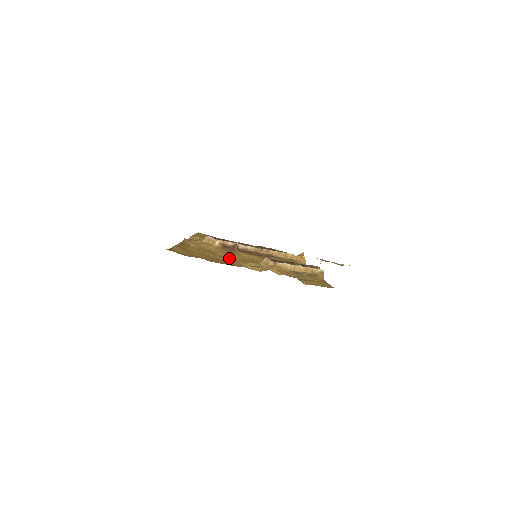
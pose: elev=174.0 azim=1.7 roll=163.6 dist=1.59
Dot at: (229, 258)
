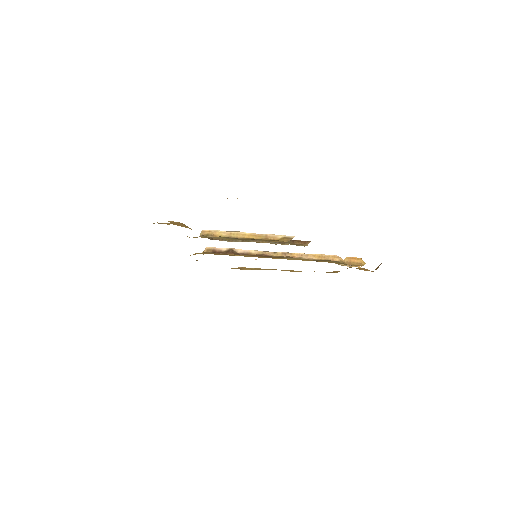
Dot at: occluded
